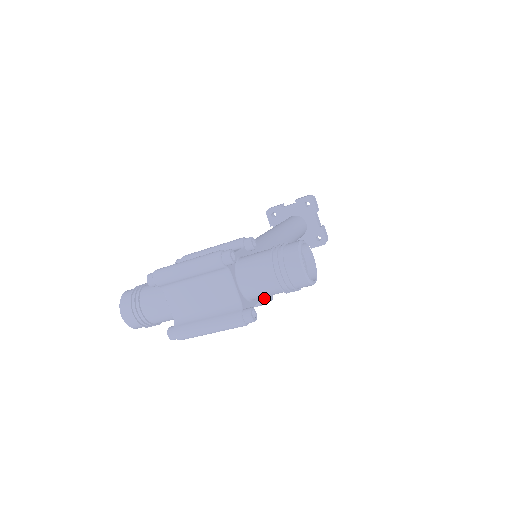
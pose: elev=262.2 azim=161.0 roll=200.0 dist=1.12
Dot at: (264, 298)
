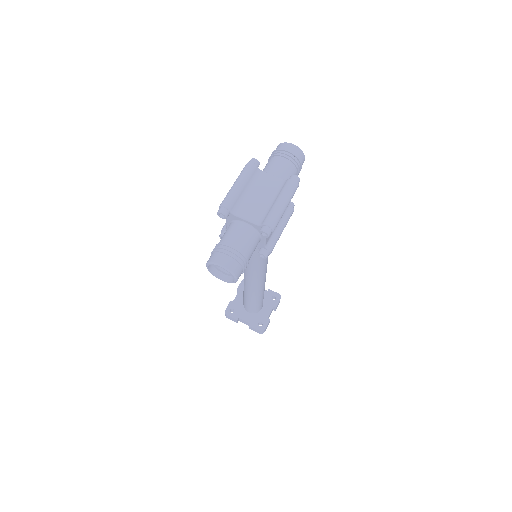
Dot at: (290, 204)
